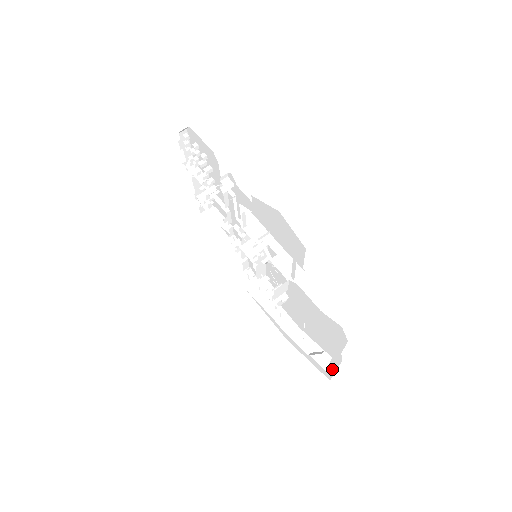
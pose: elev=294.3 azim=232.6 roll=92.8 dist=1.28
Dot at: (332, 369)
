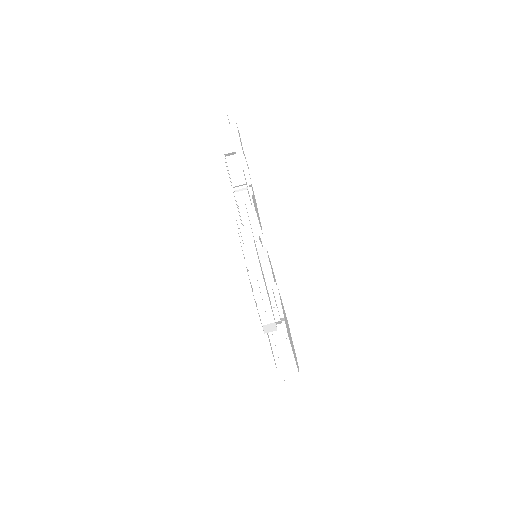
Dot at: occluded
